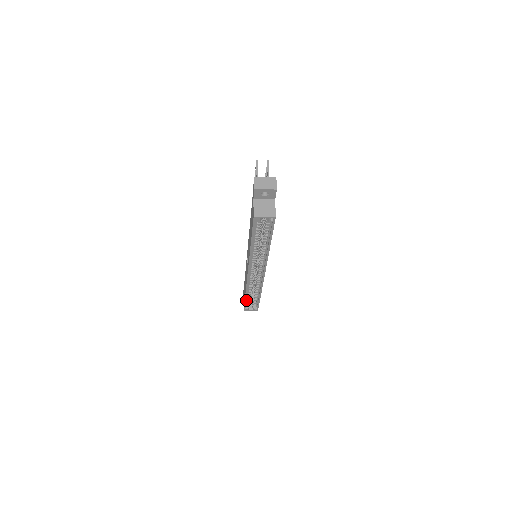
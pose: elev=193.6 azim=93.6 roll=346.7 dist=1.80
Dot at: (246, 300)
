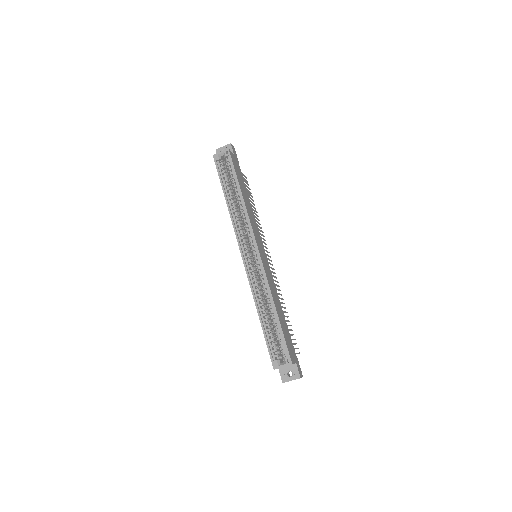
Dot at: (267, 336)
